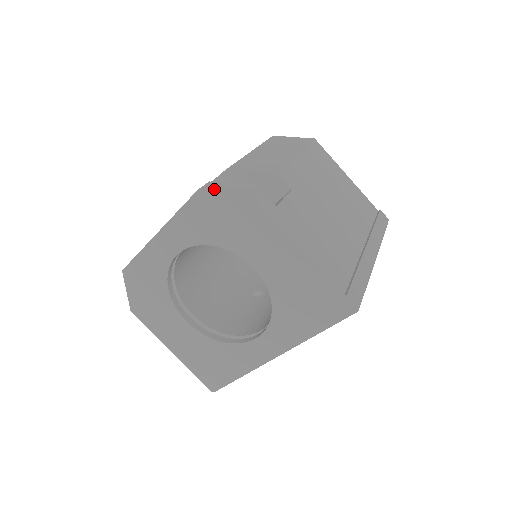
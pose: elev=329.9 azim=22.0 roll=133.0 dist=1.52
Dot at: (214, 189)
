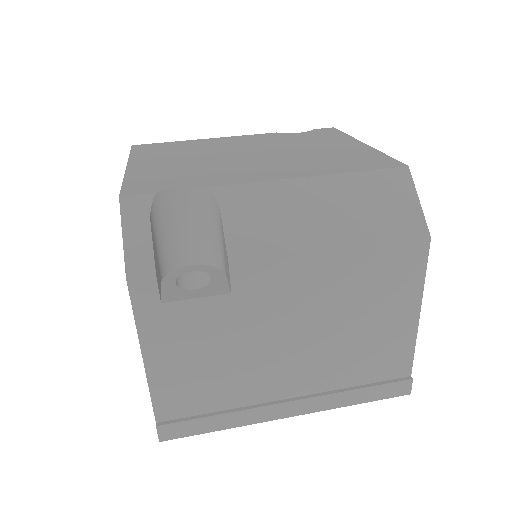
Dot at: (129, 215)
